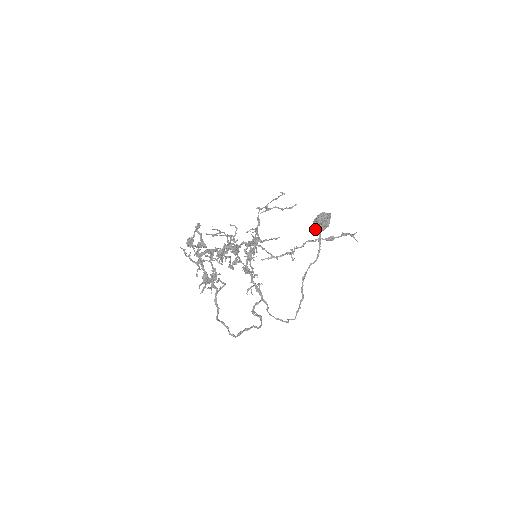
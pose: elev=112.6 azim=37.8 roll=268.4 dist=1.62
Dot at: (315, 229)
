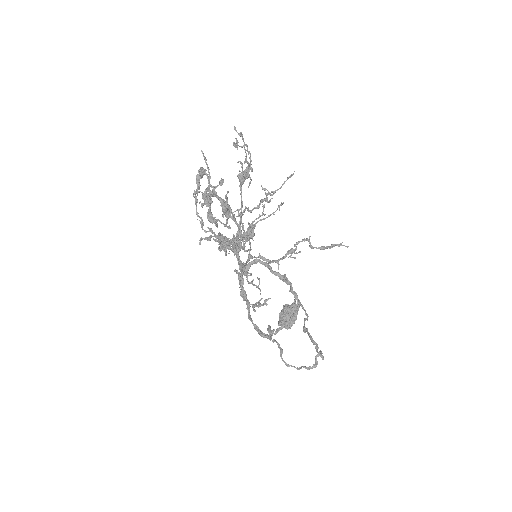
Dot at: (285, 320)
